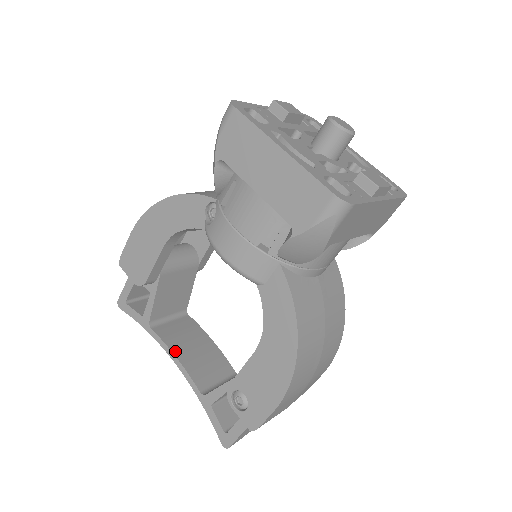
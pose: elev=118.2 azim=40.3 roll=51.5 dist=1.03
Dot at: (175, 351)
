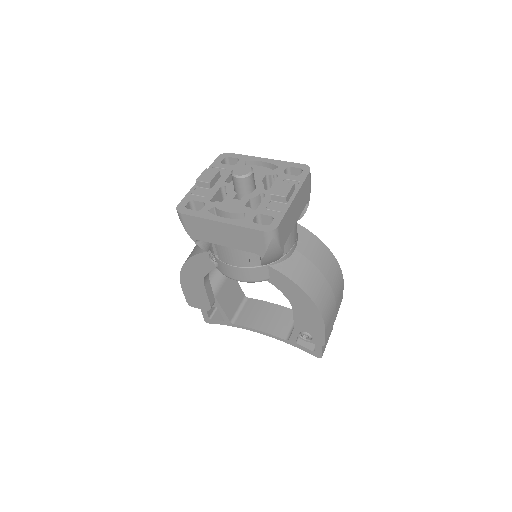
Dot at: (256, 327)
